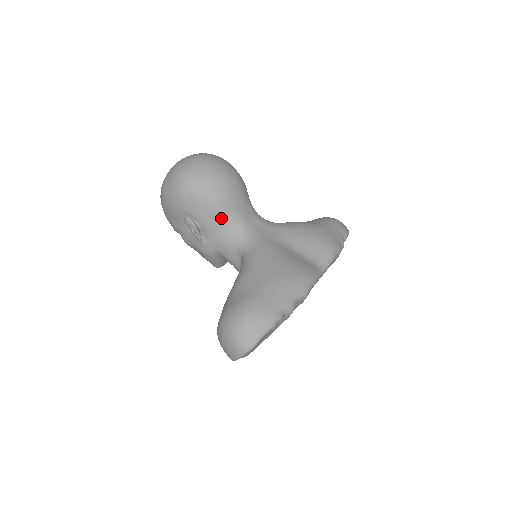
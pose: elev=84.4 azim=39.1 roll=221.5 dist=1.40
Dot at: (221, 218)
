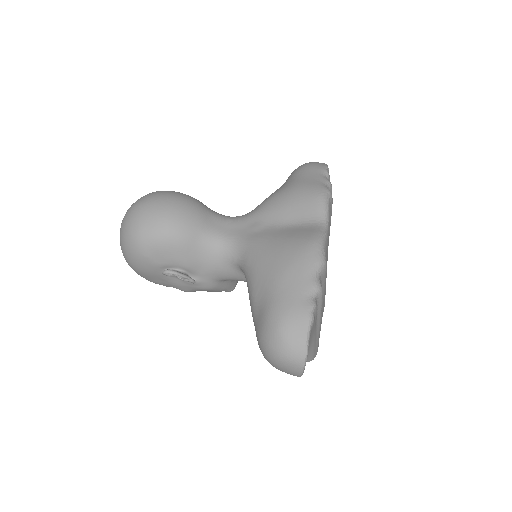
Dot at: (194, 248)
